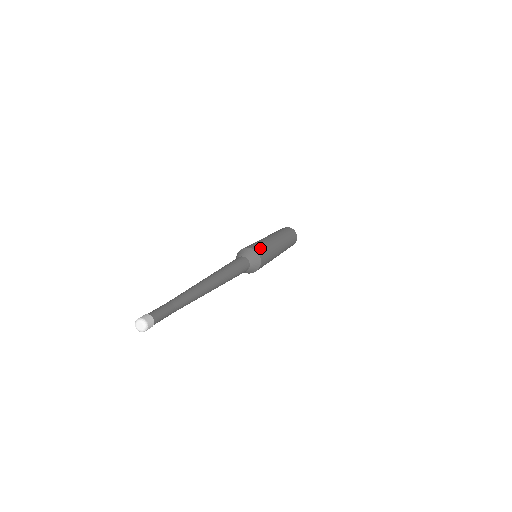
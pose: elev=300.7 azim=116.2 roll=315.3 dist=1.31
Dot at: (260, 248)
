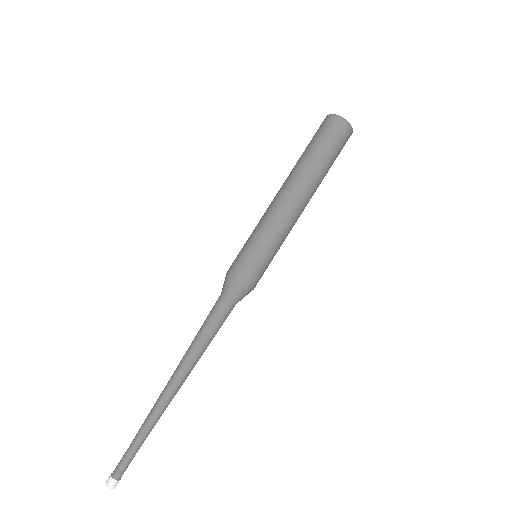
Dot at: (255, 269)
